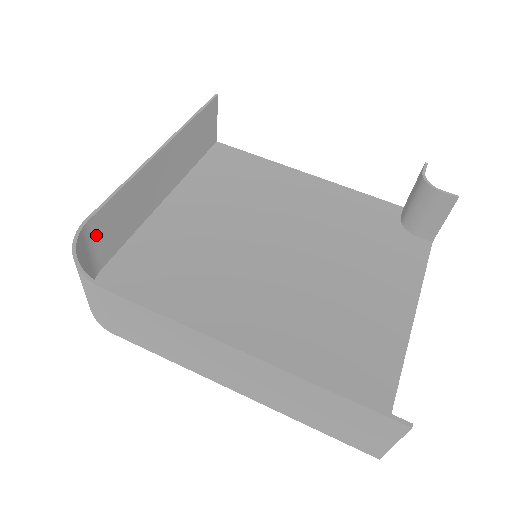
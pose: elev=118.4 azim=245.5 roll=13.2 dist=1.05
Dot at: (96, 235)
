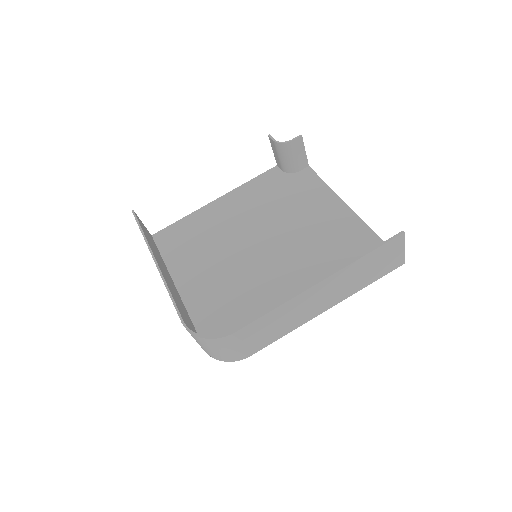
Dot at: (189, 327)
